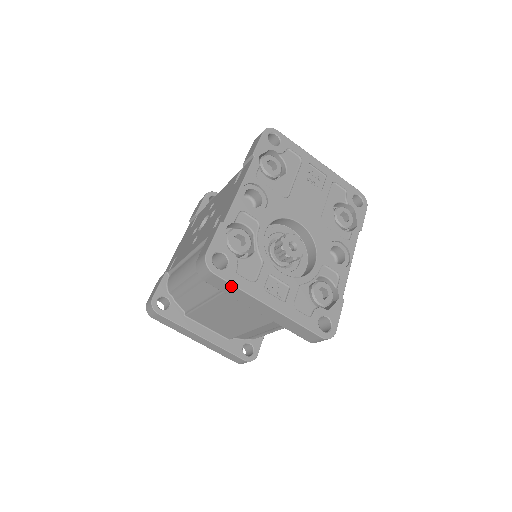
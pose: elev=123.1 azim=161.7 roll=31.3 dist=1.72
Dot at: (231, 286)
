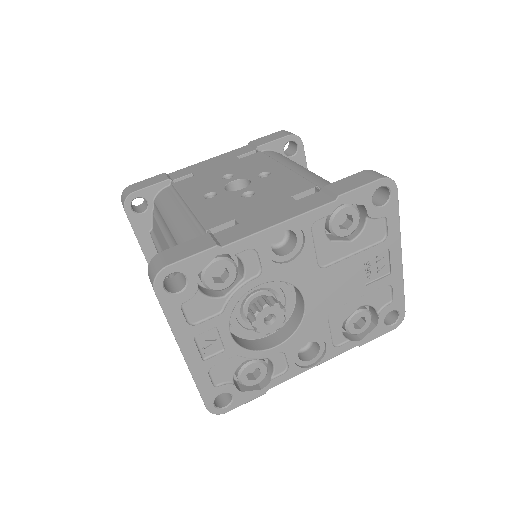
Dot at: (163, 311)
